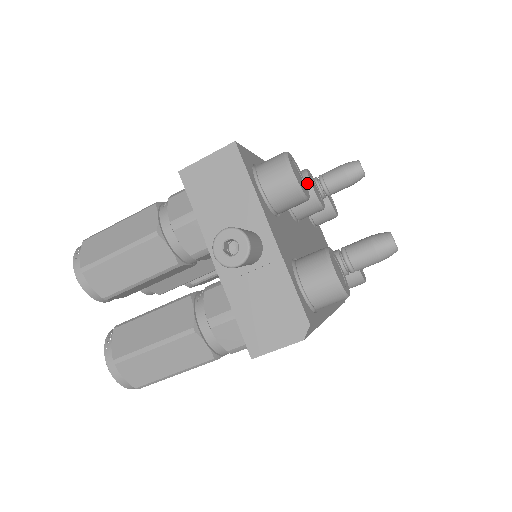
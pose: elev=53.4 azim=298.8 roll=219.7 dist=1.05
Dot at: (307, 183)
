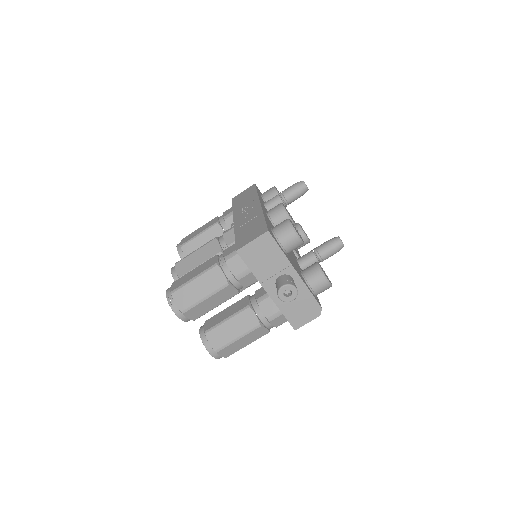
Dot at: (288, 217)
